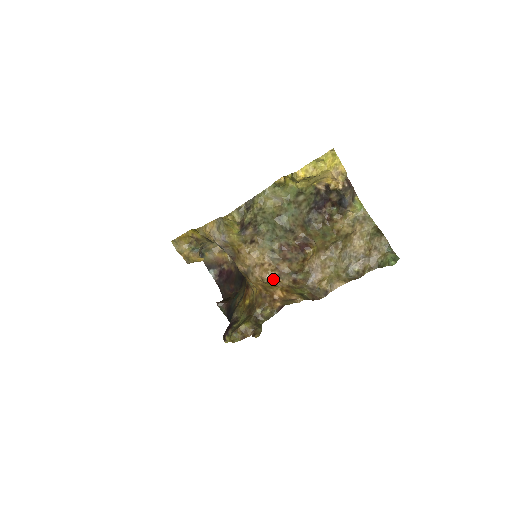
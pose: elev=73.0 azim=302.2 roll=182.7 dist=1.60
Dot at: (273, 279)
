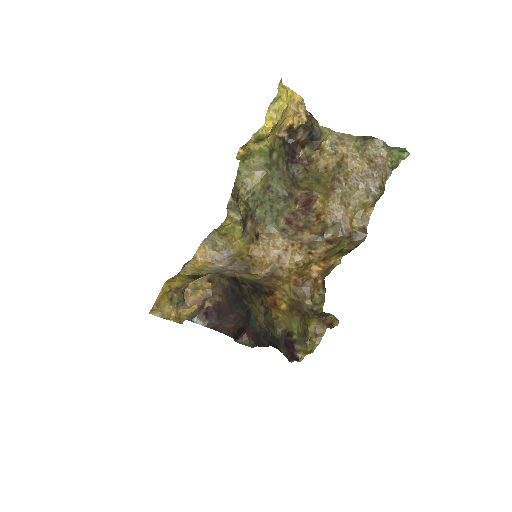
Dot at: (306, 256)
